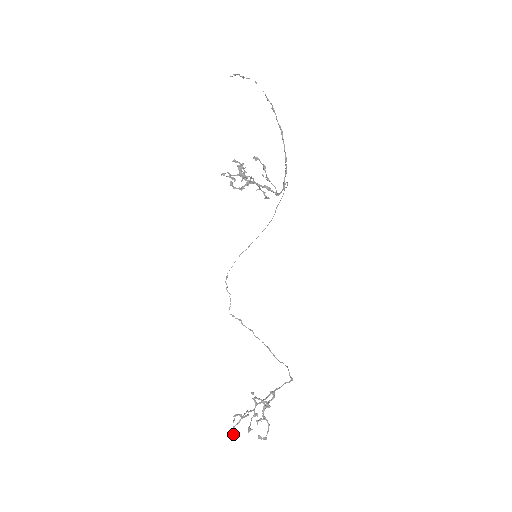
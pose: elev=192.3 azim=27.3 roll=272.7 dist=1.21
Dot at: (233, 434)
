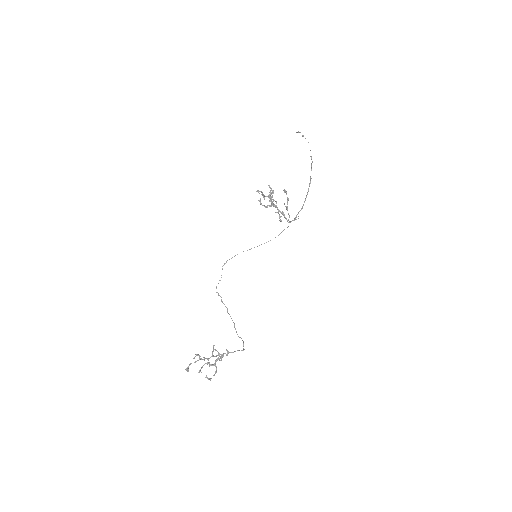
Dot at: (188, 368)
